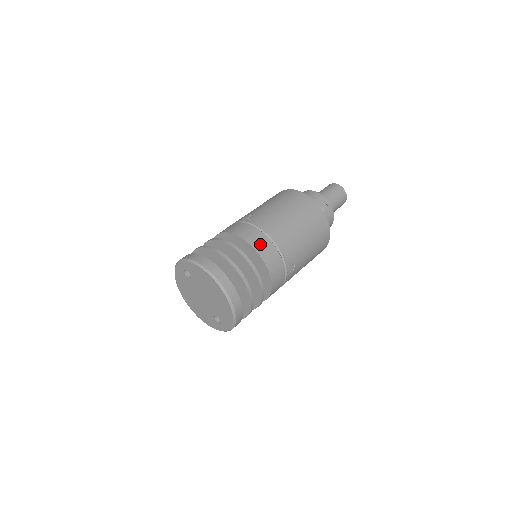
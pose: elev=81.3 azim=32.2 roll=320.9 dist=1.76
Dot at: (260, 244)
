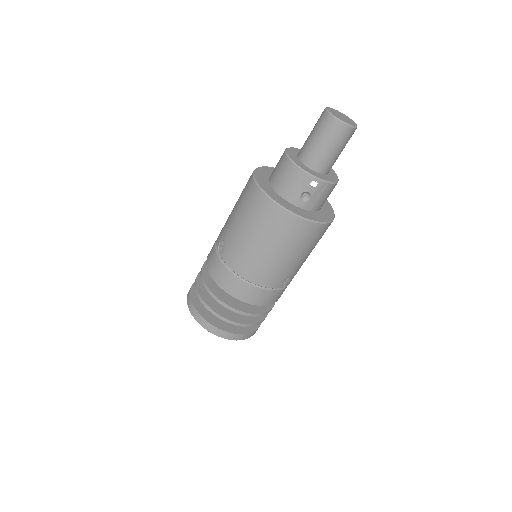
Dot at: (237, 290)
